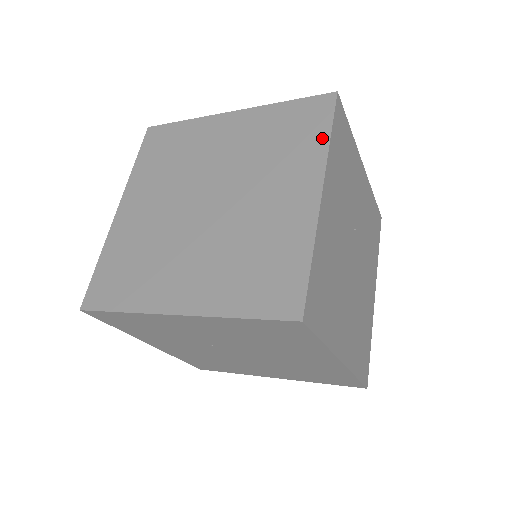
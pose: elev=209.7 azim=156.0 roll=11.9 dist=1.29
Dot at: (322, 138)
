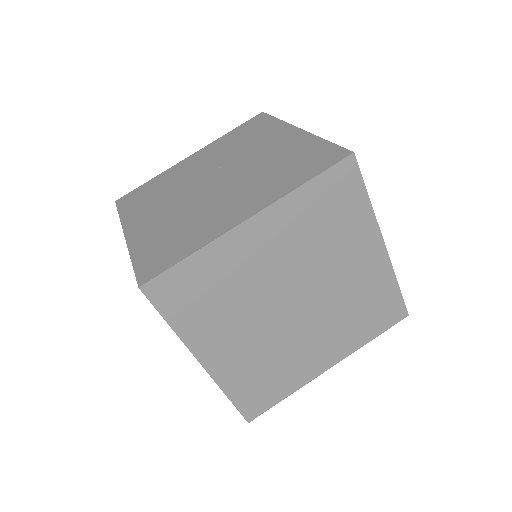
Dot at: (364, 205)
